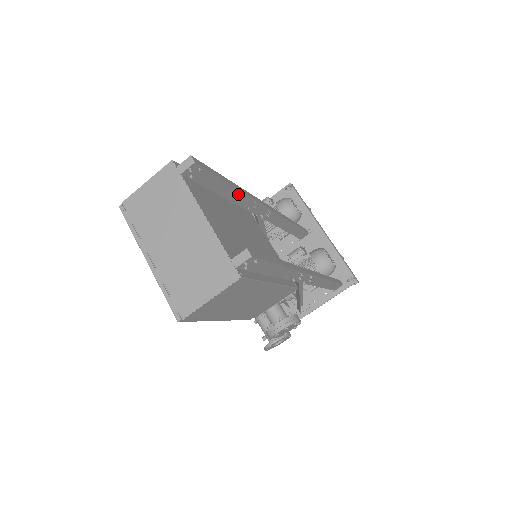
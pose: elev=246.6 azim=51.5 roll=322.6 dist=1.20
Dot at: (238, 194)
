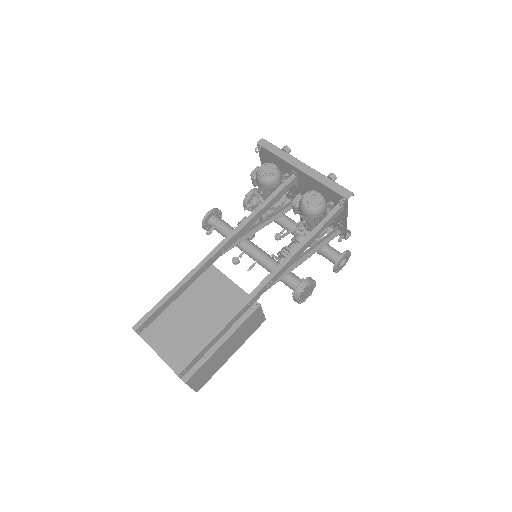
Dot at: (184, 286)
